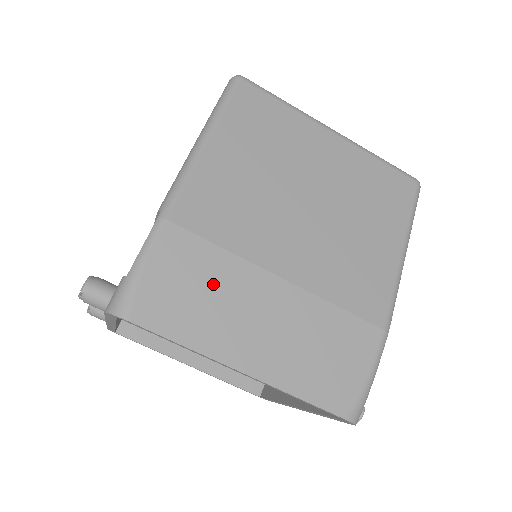
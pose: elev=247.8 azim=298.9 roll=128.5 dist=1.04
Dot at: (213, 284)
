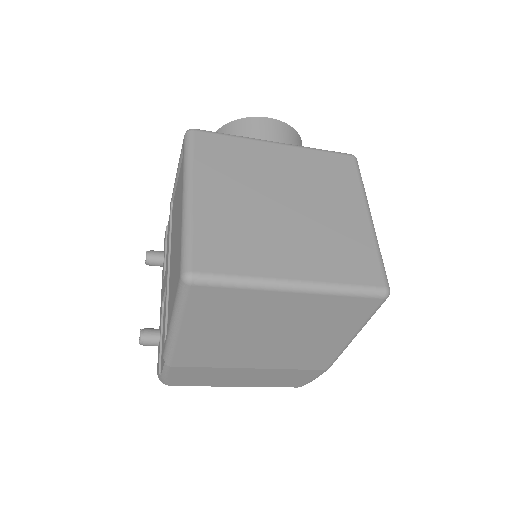
Dot at: (209, 375)
